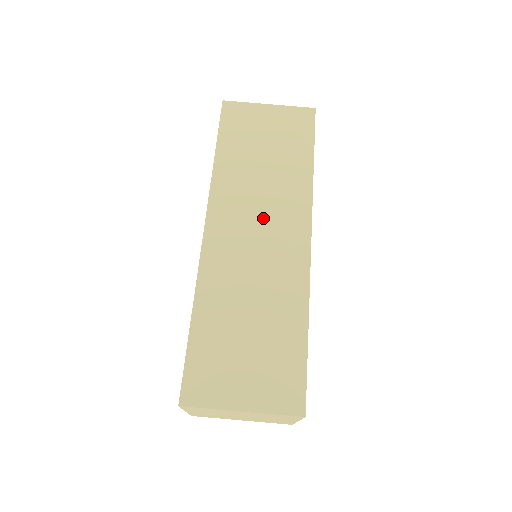
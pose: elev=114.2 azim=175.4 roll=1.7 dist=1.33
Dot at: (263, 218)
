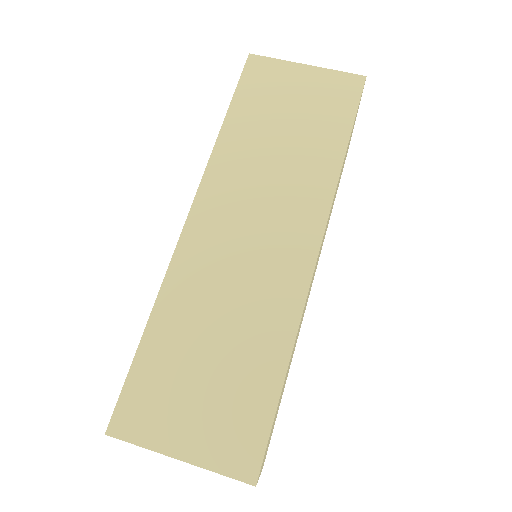
Dot at: (264, 213)
